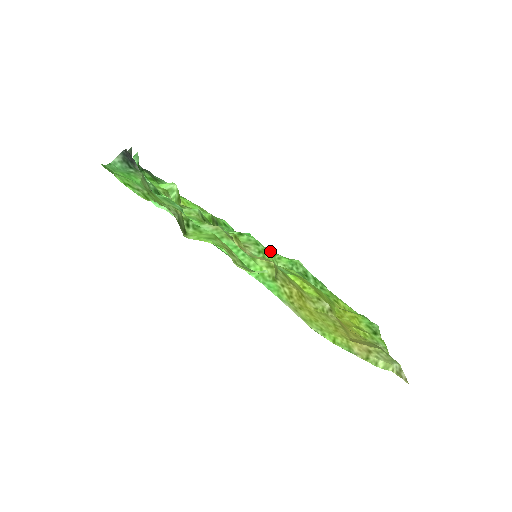
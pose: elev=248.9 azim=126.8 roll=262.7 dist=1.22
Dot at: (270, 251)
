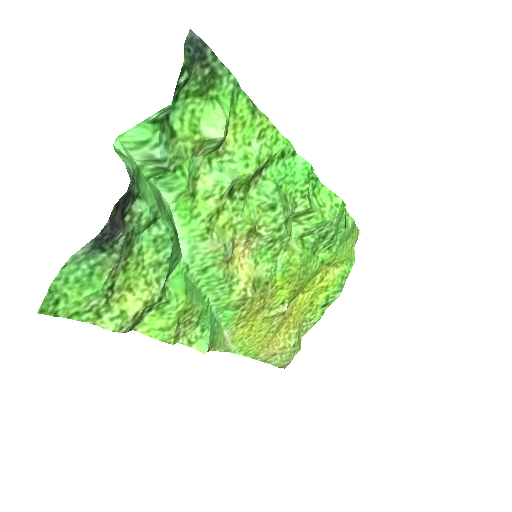
Dot at: (305, 210)
